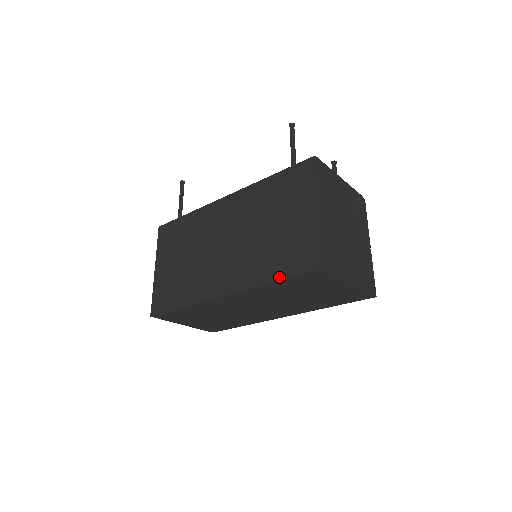
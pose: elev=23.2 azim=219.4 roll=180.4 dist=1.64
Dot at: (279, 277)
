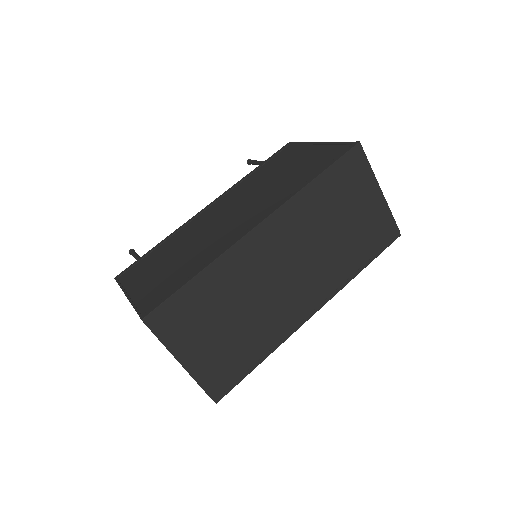
Dot at: (319, 172)
